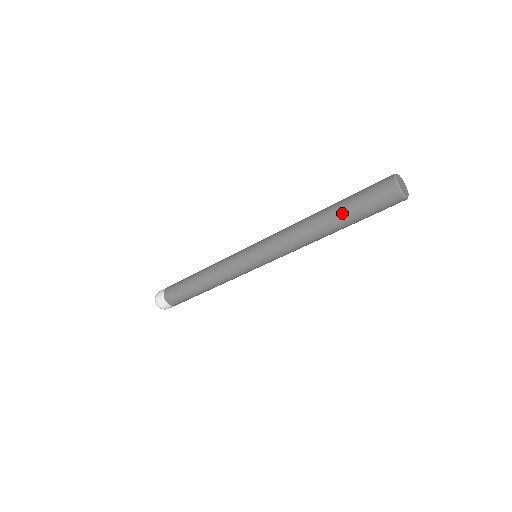
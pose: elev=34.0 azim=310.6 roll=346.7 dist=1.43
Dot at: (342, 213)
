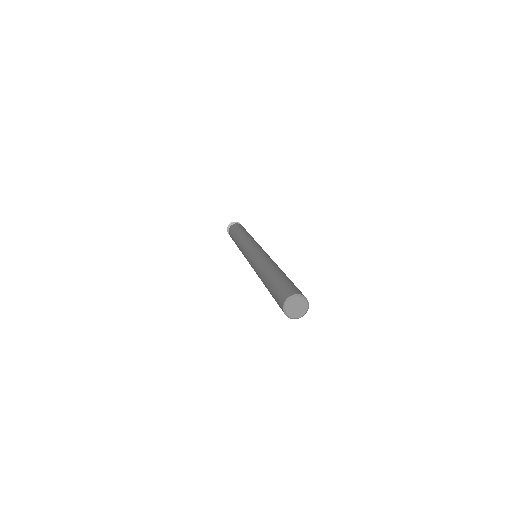
Dot at: occluded
